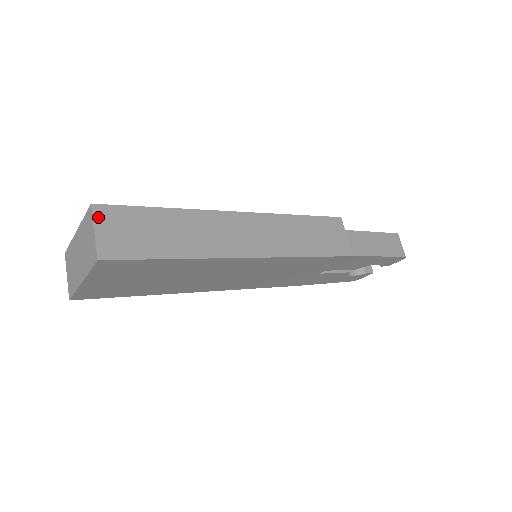
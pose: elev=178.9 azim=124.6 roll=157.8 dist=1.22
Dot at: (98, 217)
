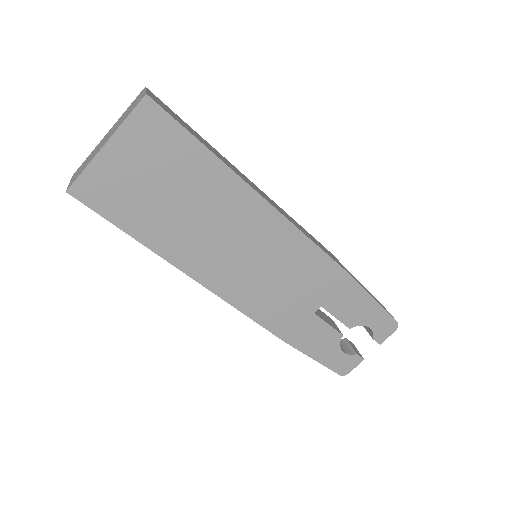
Dot at: (149, 92)
